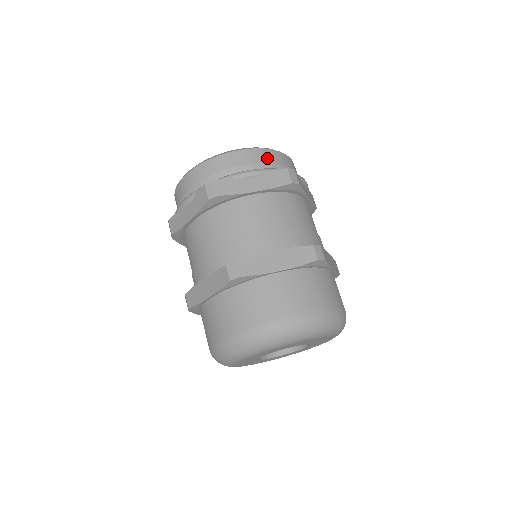
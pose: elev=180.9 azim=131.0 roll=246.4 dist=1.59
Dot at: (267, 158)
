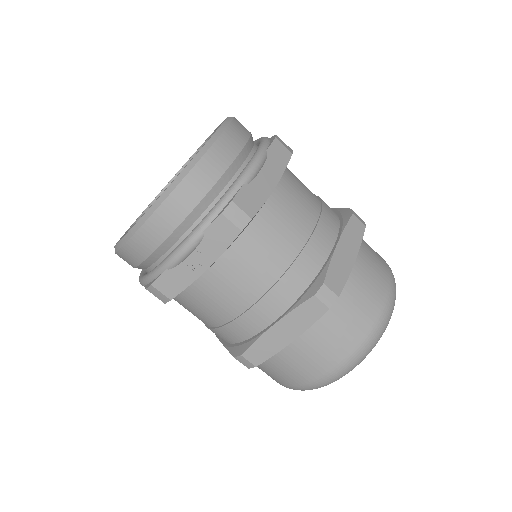
Dot at: (242, 134)
